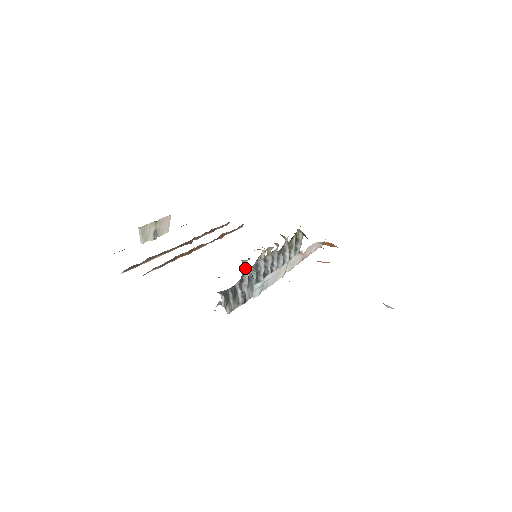
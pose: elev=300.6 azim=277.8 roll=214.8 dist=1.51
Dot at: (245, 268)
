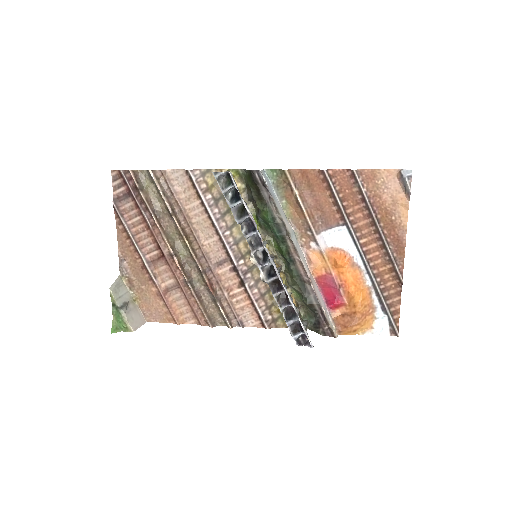
Dot at: occluded
